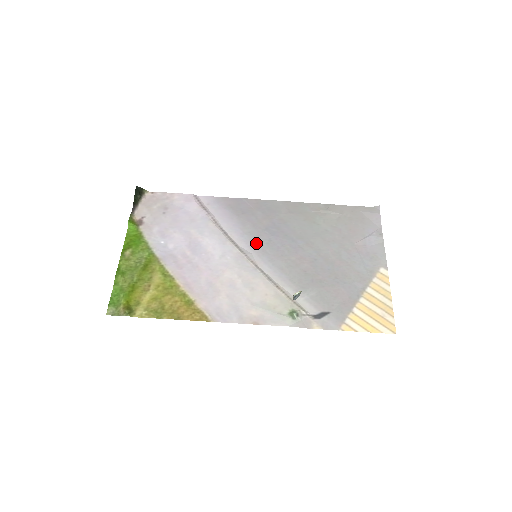
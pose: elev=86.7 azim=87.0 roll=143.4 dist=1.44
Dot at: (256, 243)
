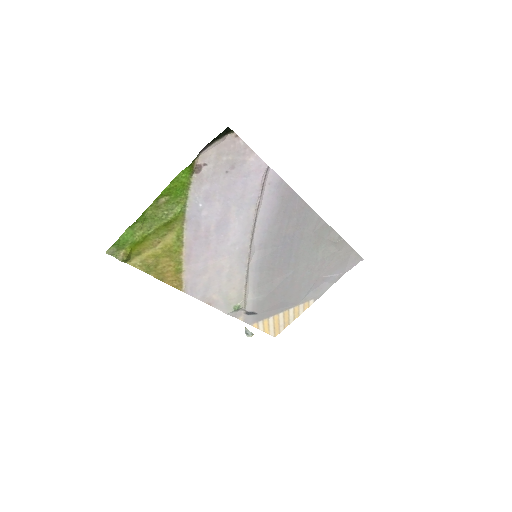
Dot at: (266, 245)
